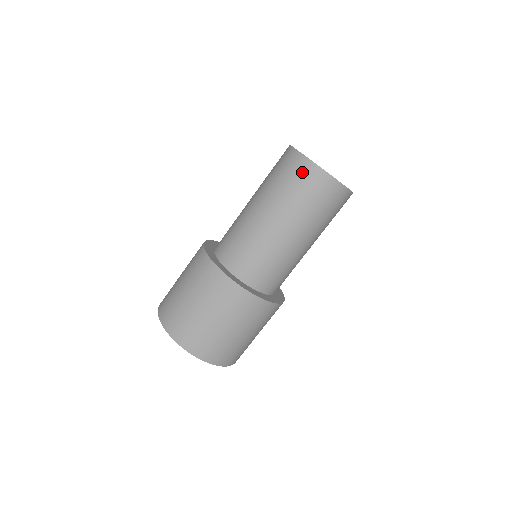
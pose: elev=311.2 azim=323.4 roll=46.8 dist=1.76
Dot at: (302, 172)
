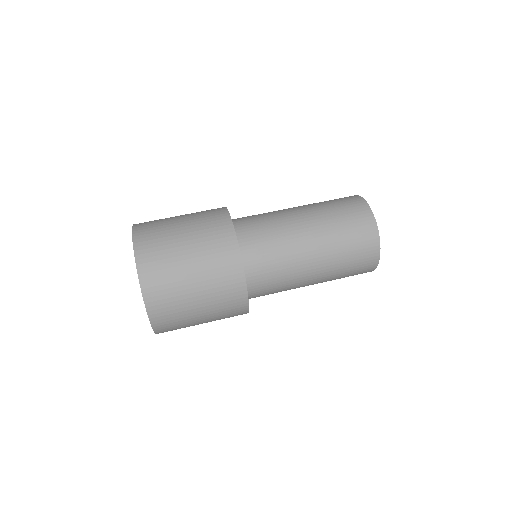
Dot at: (354, 205)
